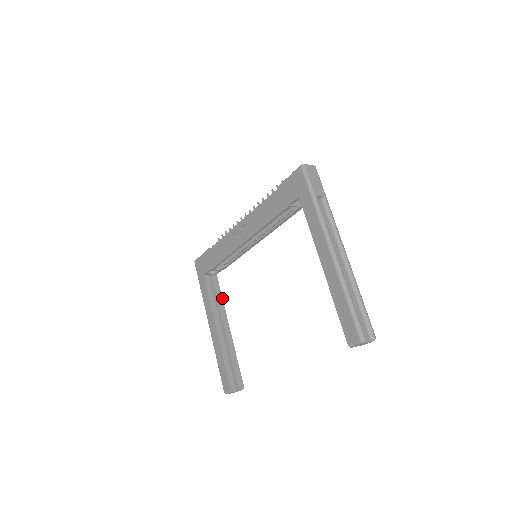
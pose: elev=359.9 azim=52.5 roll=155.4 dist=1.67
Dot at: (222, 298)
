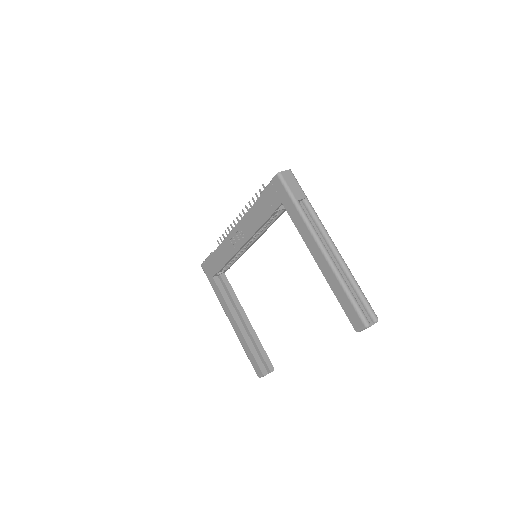
Dot at: occluded
